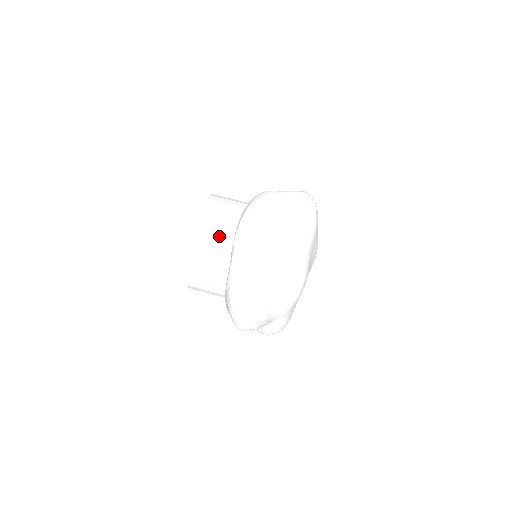
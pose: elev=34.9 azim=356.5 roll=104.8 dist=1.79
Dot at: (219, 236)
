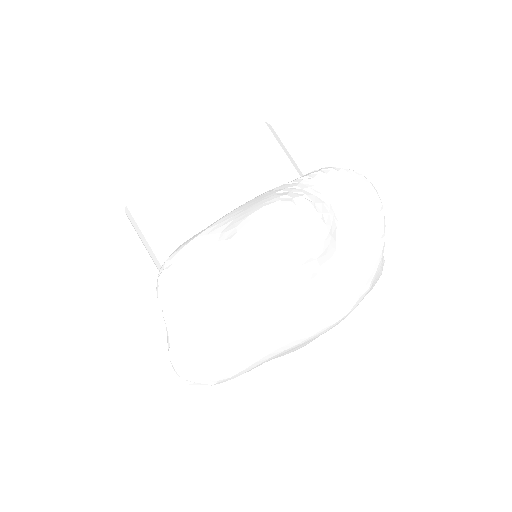
Dot at: (287, 158)
